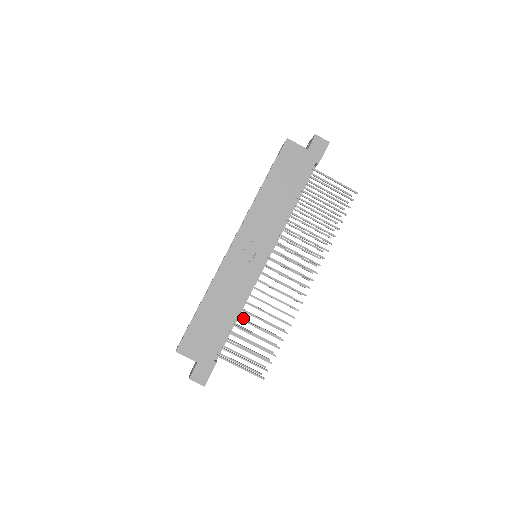
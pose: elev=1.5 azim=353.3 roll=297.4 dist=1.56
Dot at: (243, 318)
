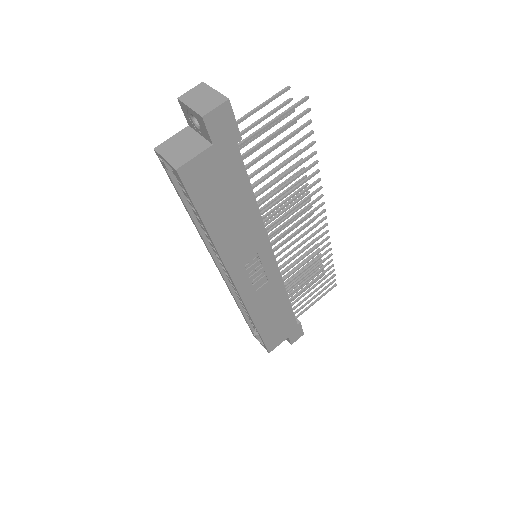
Dot at: occluded
